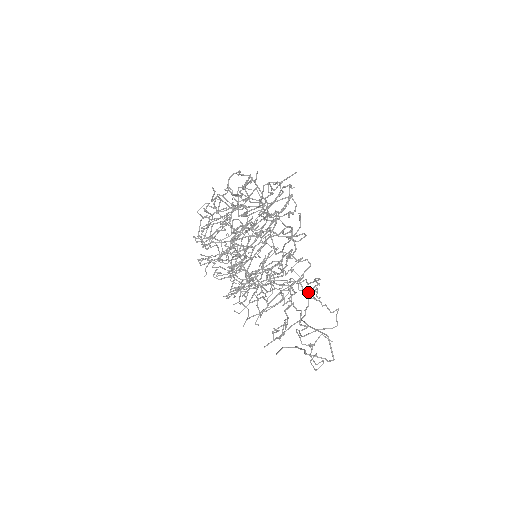
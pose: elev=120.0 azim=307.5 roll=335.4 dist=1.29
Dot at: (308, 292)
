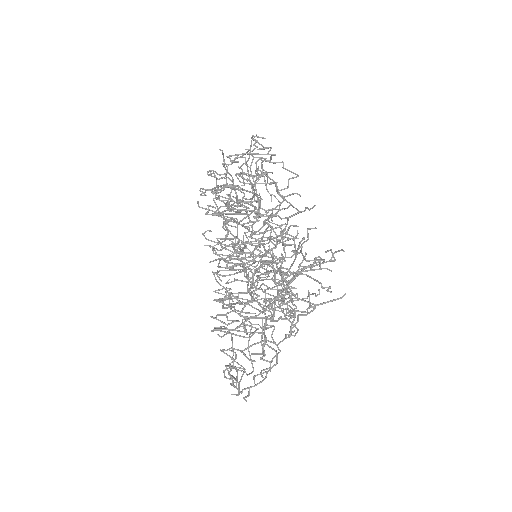
Dot at: (254, 378)
